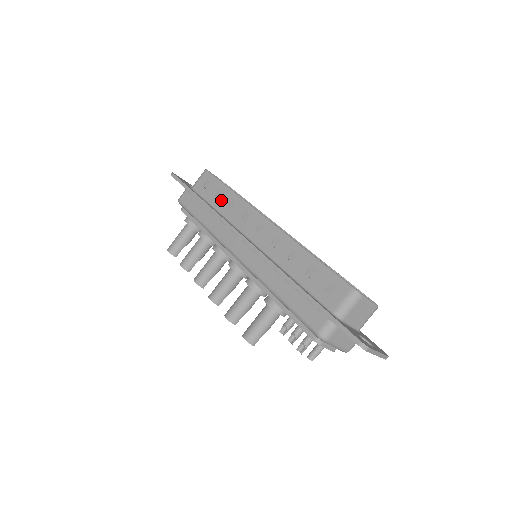
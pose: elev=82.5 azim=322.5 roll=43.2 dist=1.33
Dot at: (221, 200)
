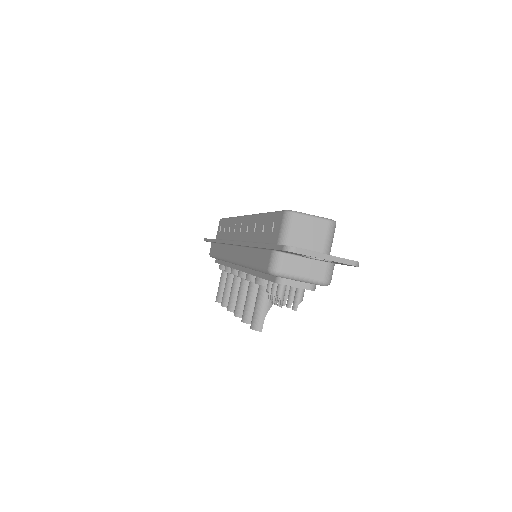
Dot at: (226, 230)
